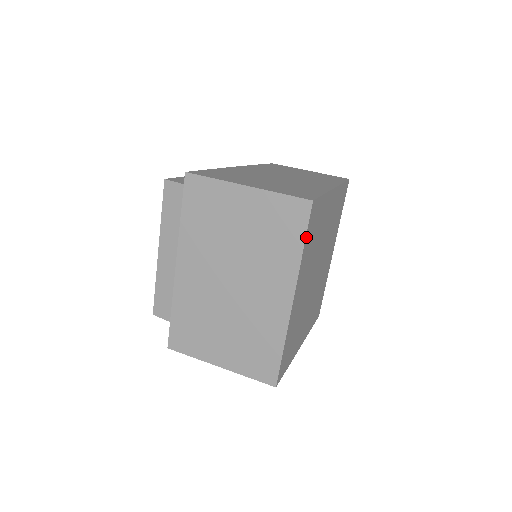
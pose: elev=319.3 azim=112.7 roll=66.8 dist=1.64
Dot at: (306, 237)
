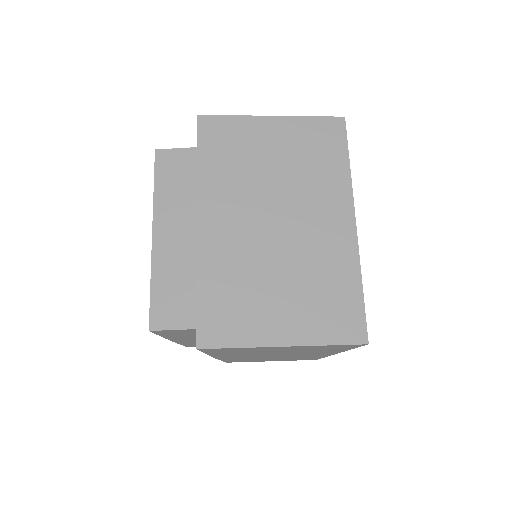
Dot at: (347, 153)
